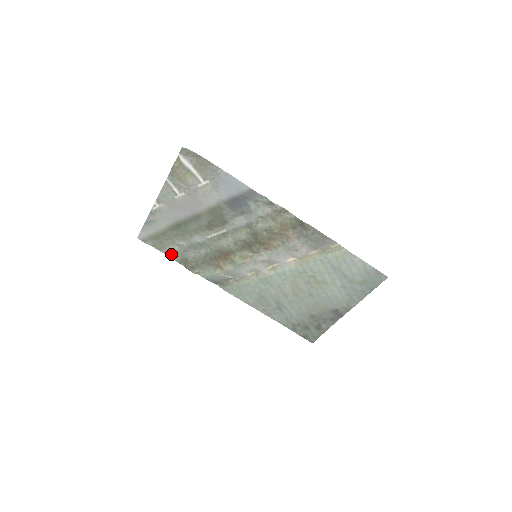
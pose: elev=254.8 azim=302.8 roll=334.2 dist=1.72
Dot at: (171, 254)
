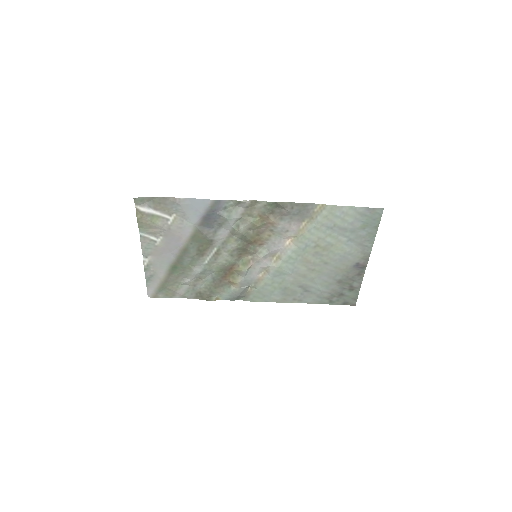
Dot at: (184, 295)
